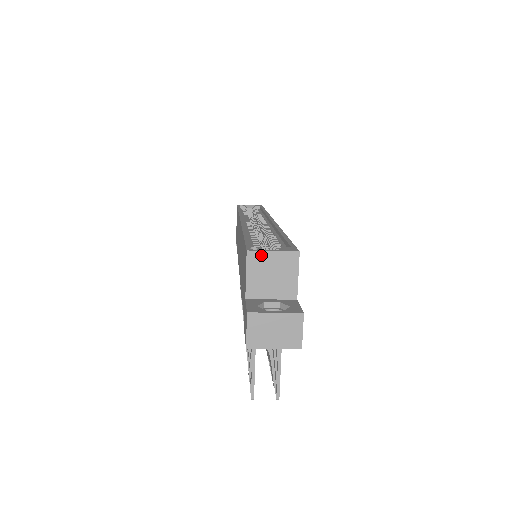
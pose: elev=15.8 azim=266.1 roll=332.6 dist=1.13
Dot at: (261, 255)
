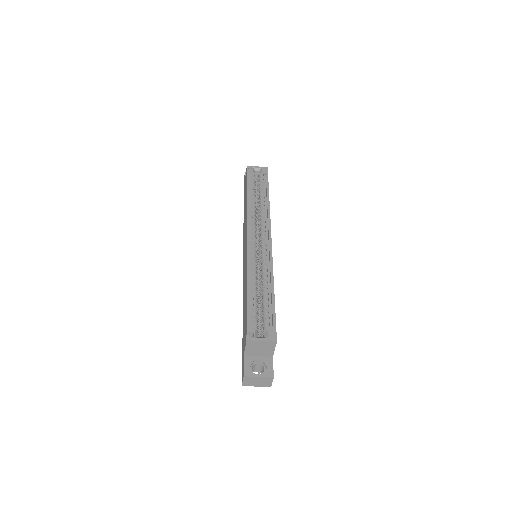
Dot at: (255, 342)
